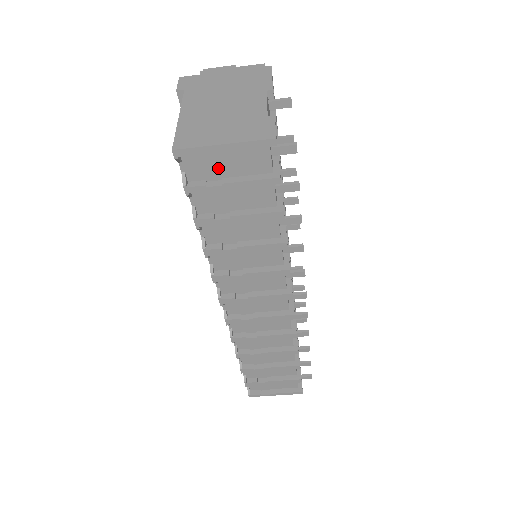
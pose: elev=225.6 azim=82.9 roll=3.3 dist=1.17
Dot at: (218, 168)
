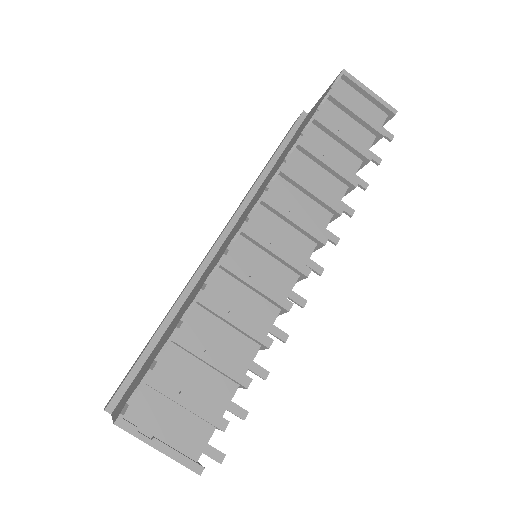
Dot at: (352, 104)
